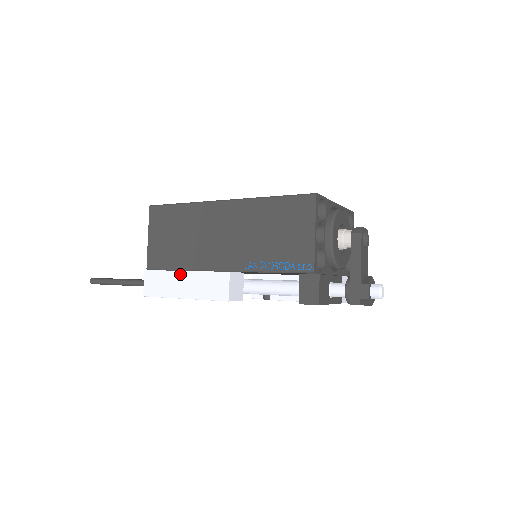
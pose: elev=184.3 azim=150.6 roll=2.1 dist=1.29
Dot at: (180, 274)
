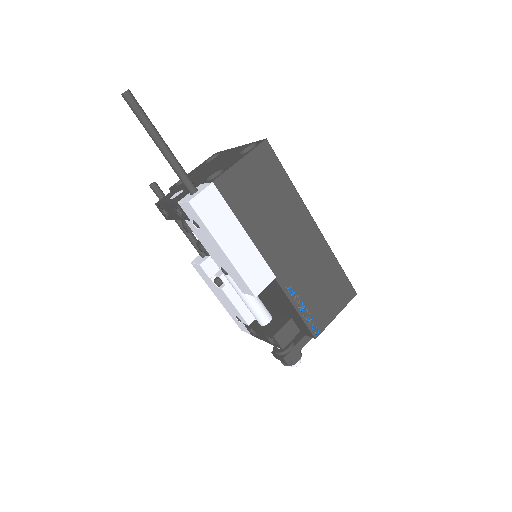
Dot at: (241, 230)
